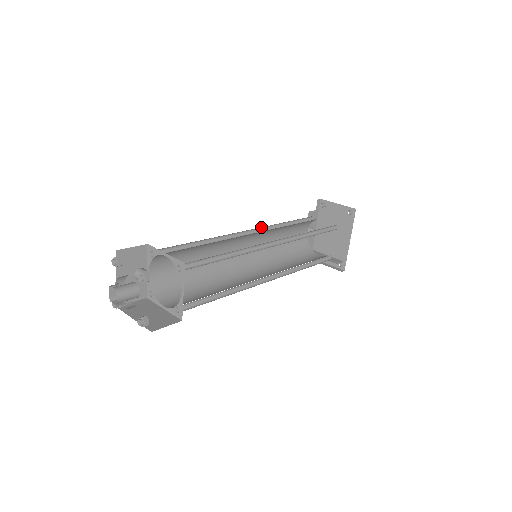
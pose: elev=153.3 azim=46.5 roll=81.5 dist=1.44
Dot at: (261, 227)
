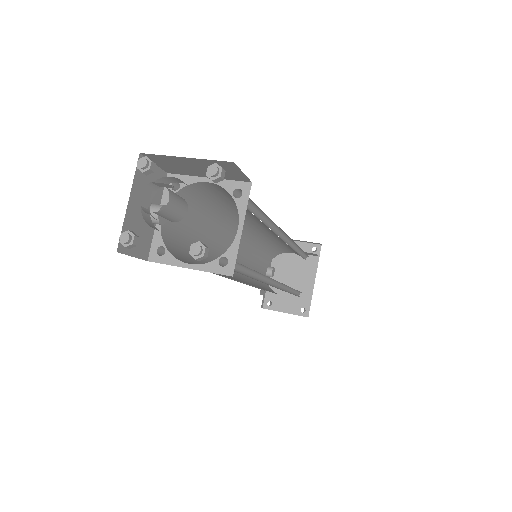
Dot at: occluded
